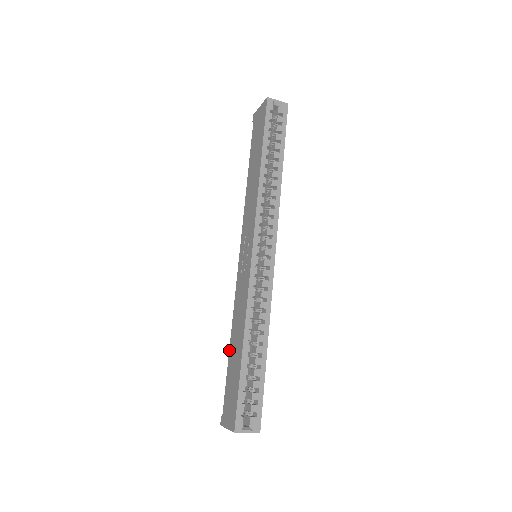
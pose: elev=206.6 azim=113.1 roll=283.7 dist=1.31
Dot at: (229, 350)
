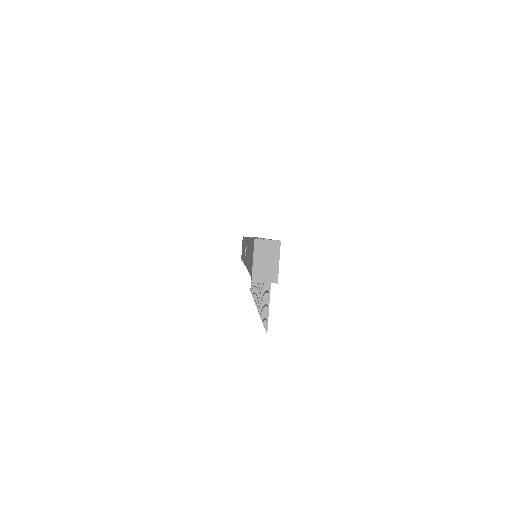
Dot at: (248, 271)
